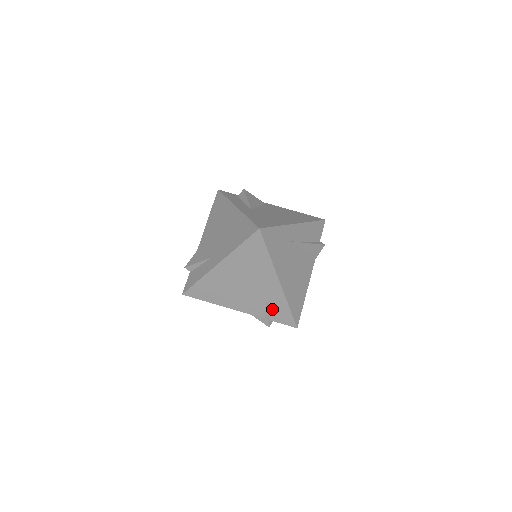
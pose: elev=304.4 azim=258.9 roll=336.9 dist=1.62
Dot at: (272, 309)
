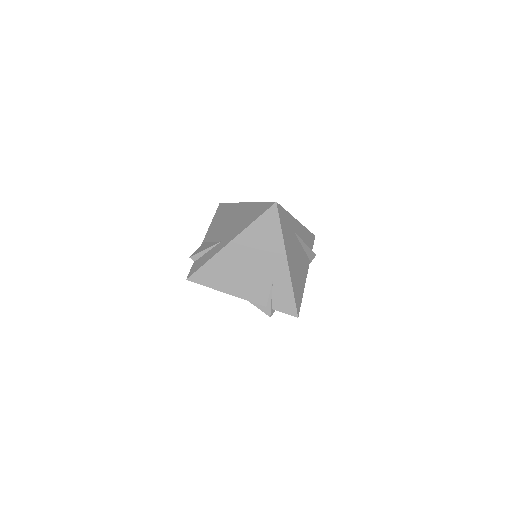
Dot at: (276, 295)
